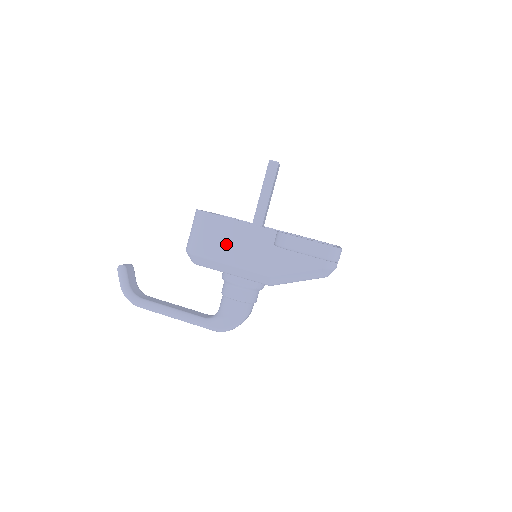
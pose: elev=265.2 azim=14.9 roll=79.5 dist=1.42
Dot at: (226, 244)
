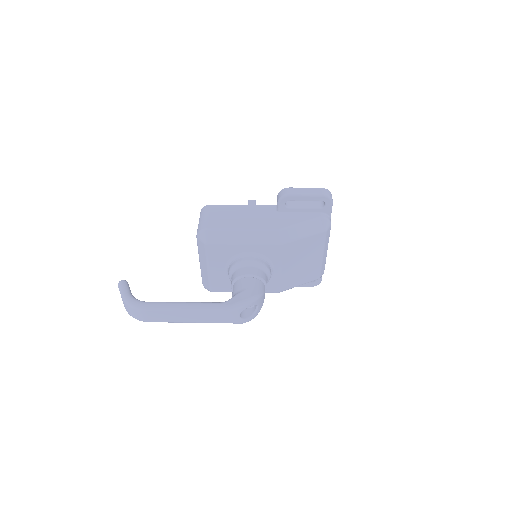
Dot at: (235, 218)
